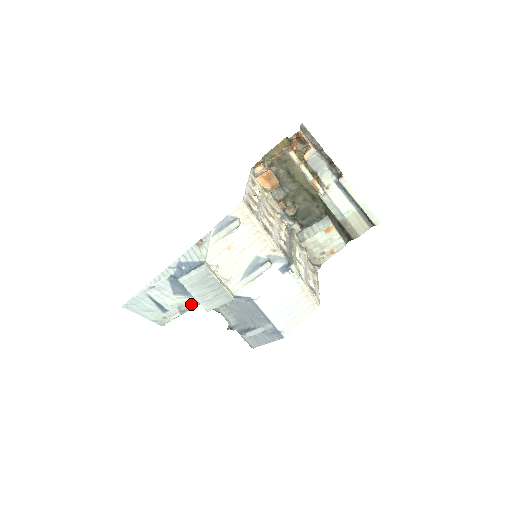
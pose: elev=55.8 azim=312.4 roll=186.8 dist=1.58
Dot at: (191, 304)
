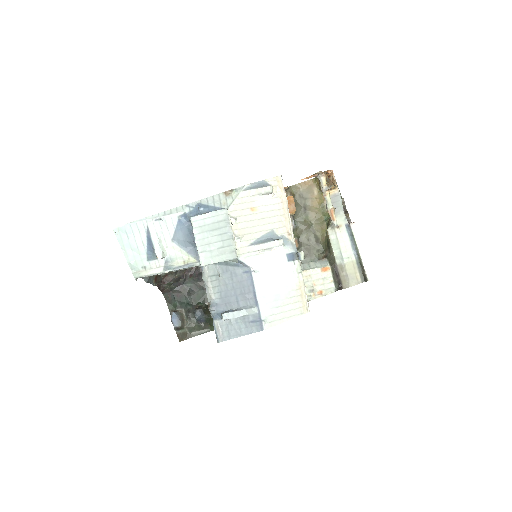
Dot at: (181, 262)
